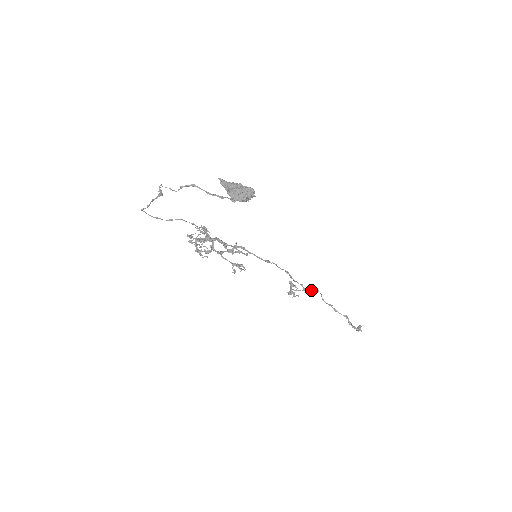
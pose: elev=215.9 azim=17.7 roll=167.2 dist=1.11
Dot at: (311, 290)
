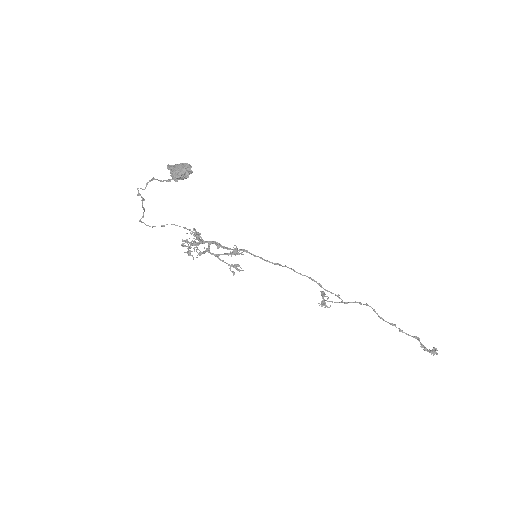
Dot at: (352, 302)
